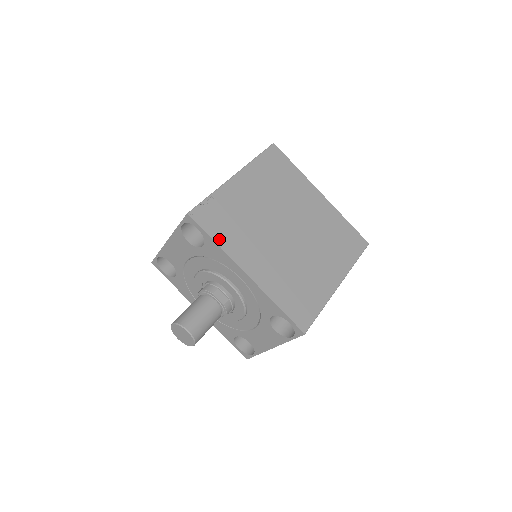
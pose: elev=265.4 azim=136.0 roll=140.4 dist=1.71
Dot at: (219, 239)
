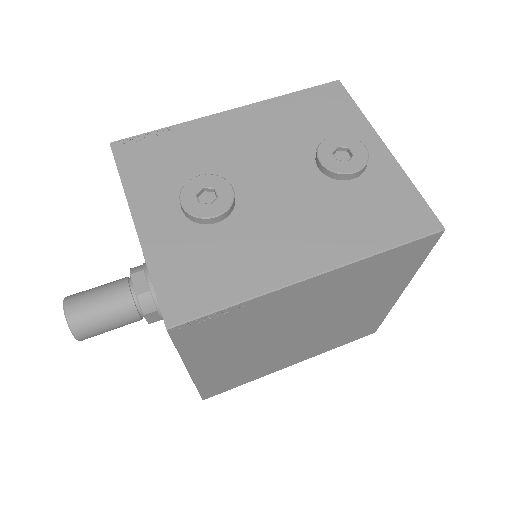
Dot at: (189, 350)
